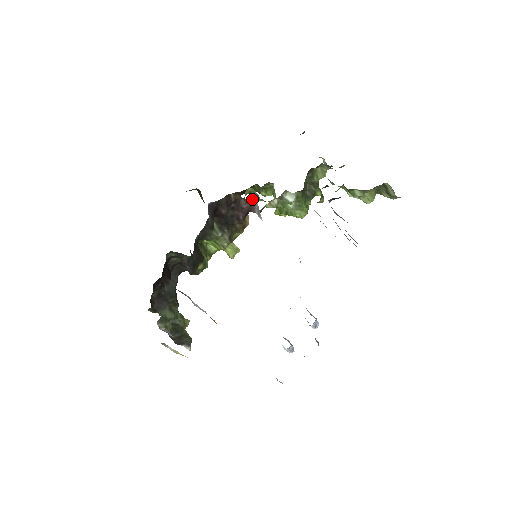
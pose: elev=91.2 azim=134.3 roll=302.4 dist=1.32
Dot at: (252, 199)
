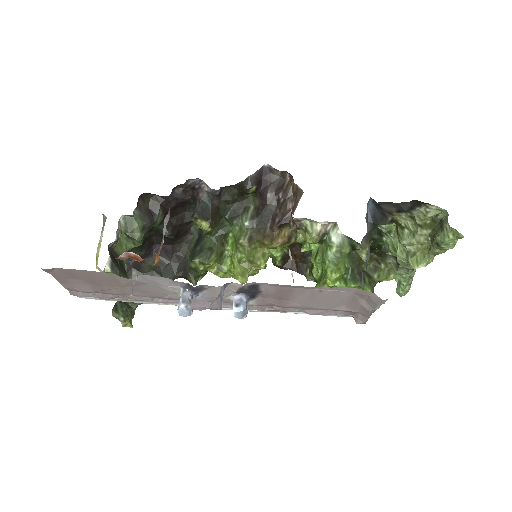
Dot at: (300, 194)
